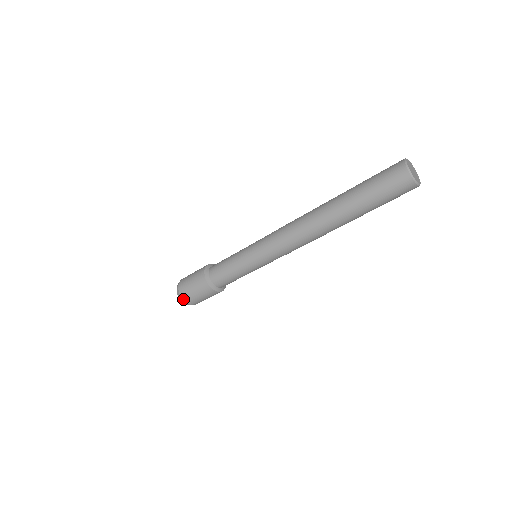
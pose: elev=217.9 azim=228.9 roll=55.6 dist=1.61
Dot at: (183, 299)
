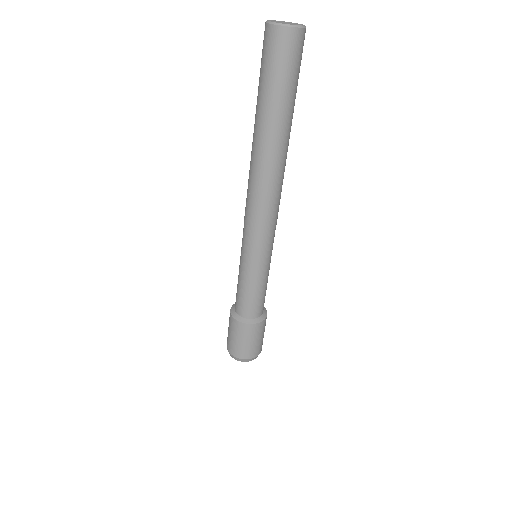
Dot at: (237, 357)
